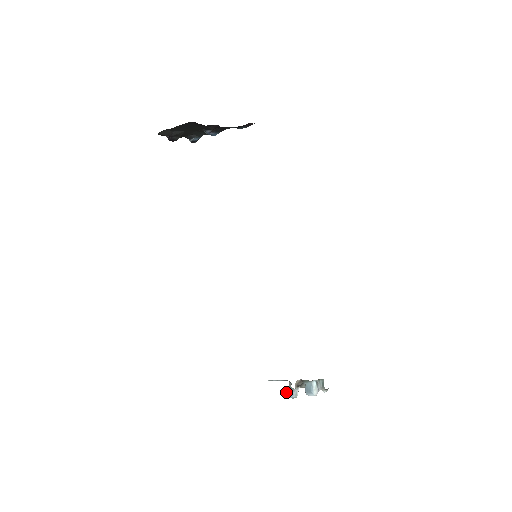
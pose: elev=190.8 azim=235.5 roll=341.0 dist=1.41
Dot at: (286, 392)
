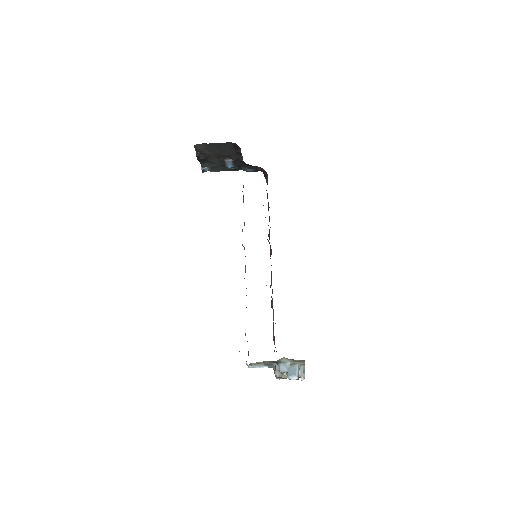
Dot at: (279, 367)
